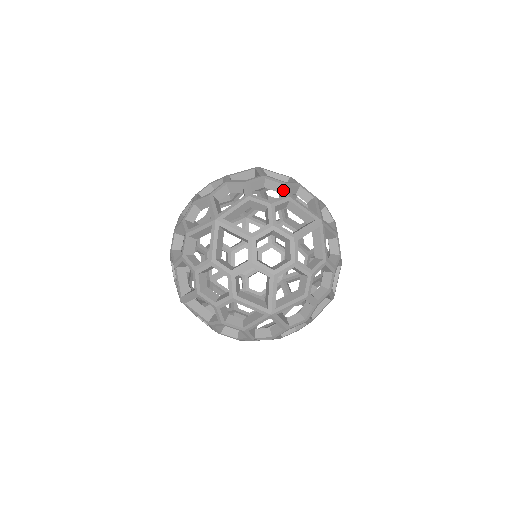
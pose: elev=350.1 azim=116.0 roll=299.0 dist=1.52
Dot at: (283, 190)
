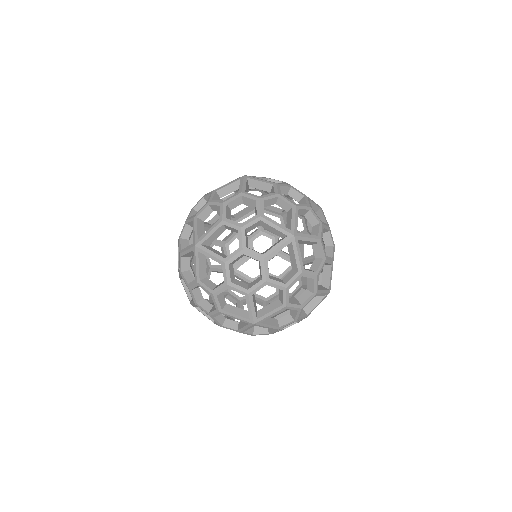
Dot at: occluded
